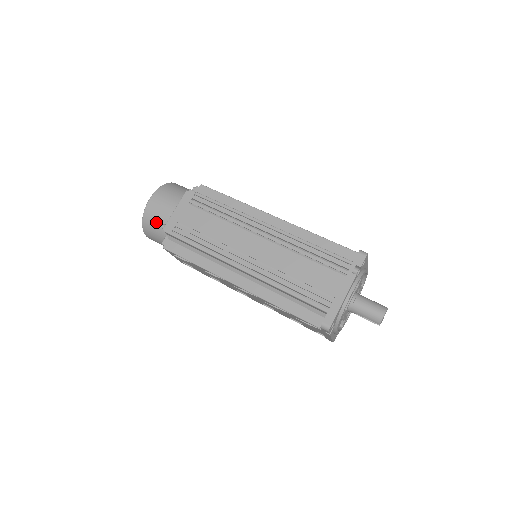
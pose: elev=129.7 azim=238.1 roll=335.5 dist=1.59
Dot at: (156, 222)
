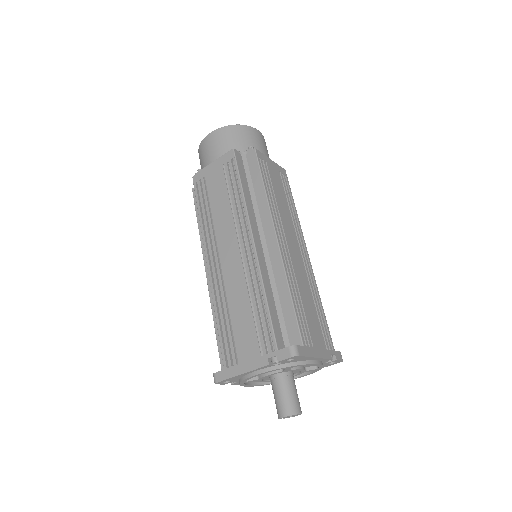
Dot at: (202, 160)
